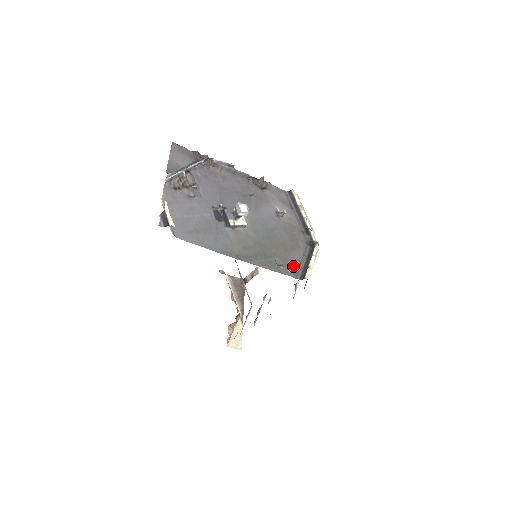
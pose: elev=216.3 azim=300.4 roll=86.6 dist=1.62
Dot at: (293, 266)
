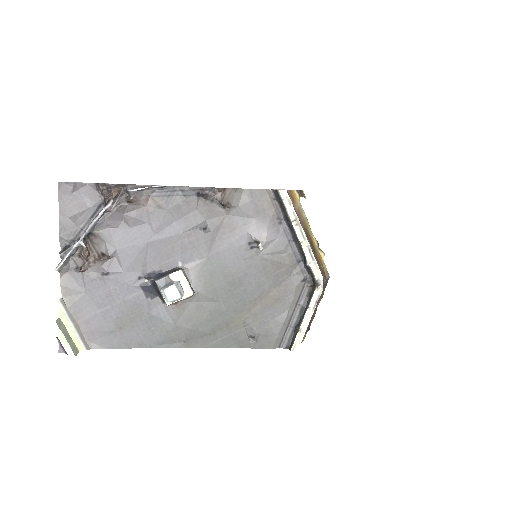
Dot at: (275, 331)
